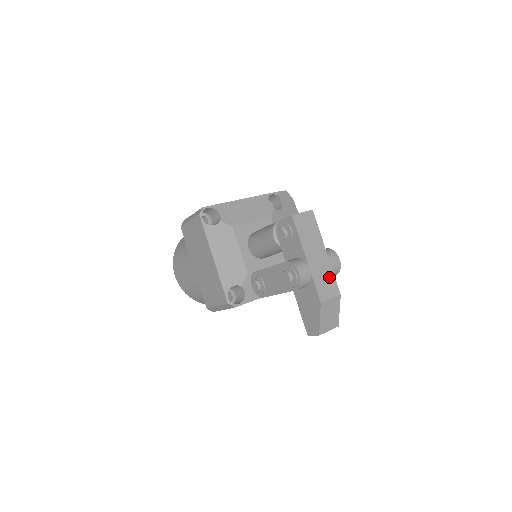
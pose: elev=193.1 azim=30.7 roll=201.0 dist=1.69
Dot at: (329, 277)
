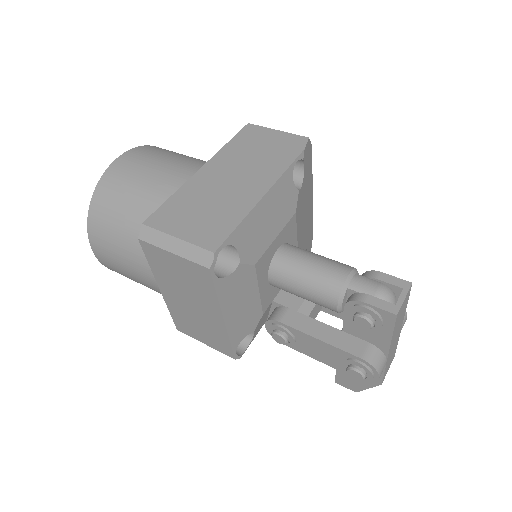
Dot at: (395, 349)
